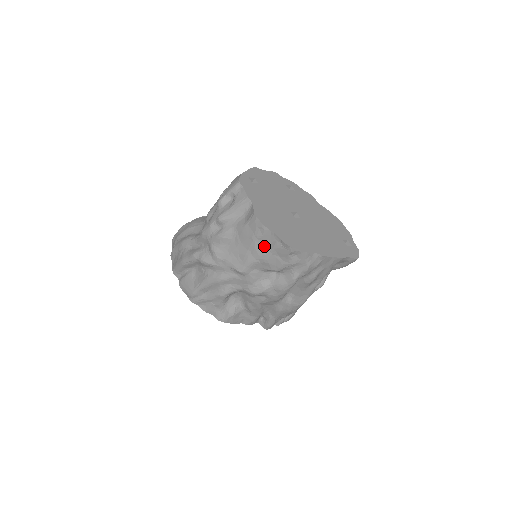
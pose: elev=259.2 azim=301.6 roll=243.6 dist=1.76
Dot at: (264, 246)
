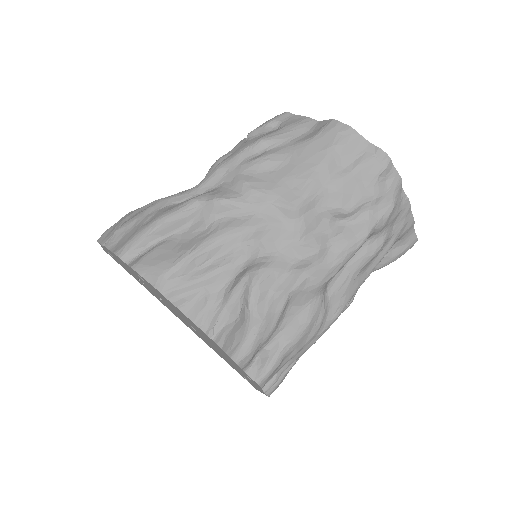
Dot at: (342, 164)
